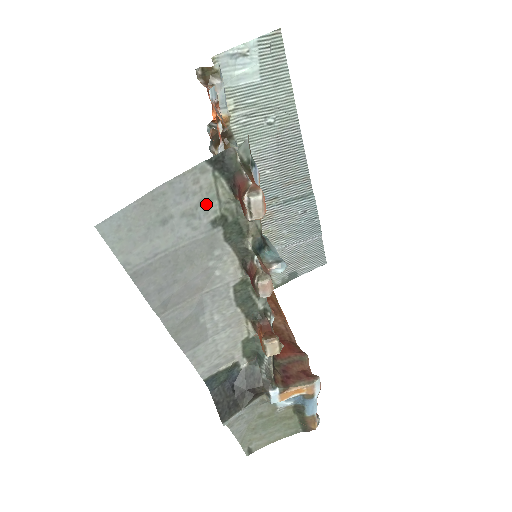
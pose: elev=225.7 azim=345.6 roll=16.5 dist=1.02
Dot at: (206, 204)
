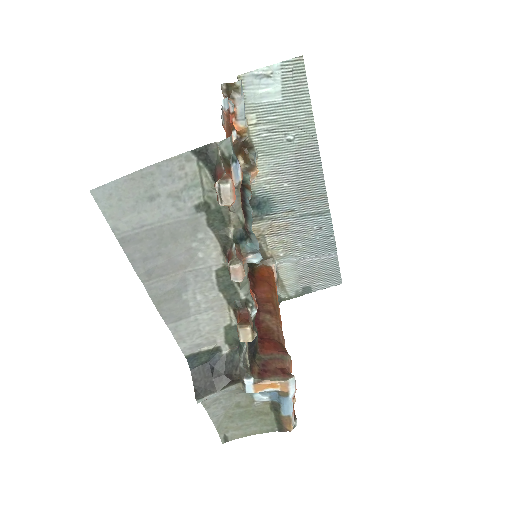
Dot at: (191, 189)
